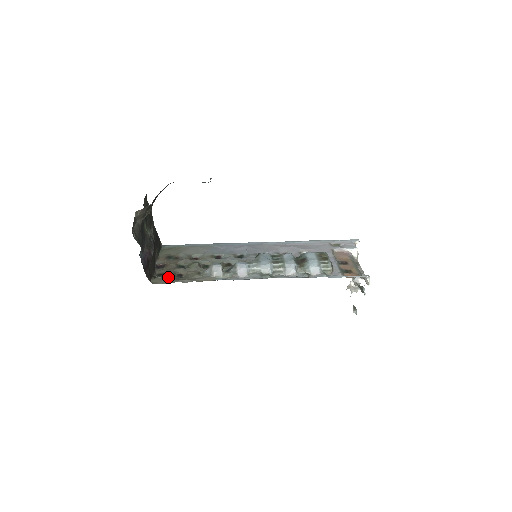
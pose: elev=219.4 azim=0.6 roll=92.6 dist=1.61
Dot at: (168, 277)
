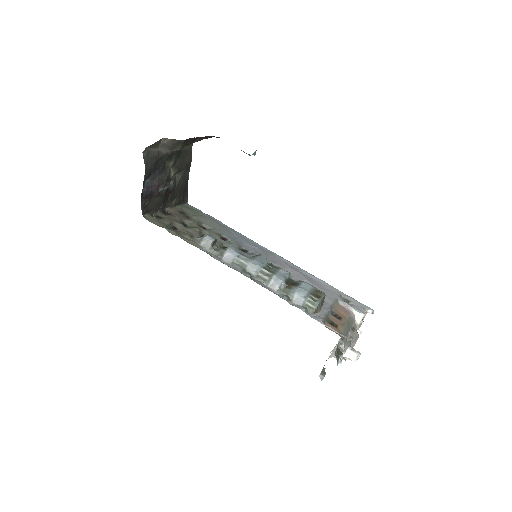
Dot at: (163, 222)
